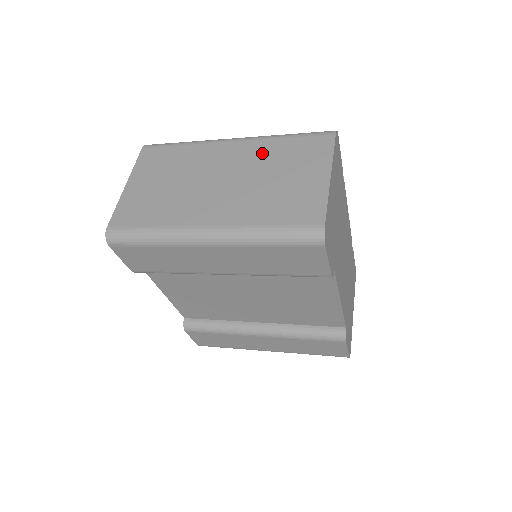
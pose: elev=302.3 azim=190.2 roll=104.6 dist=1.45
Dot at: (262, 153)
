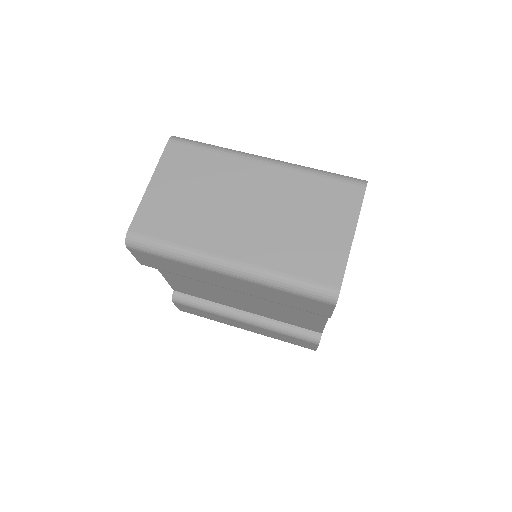
Dot at: (292, 187)
